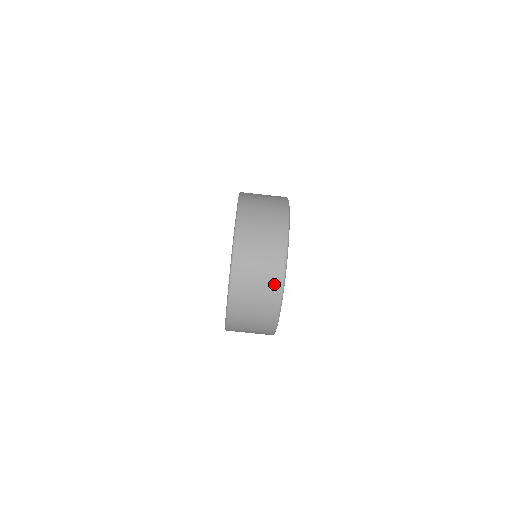
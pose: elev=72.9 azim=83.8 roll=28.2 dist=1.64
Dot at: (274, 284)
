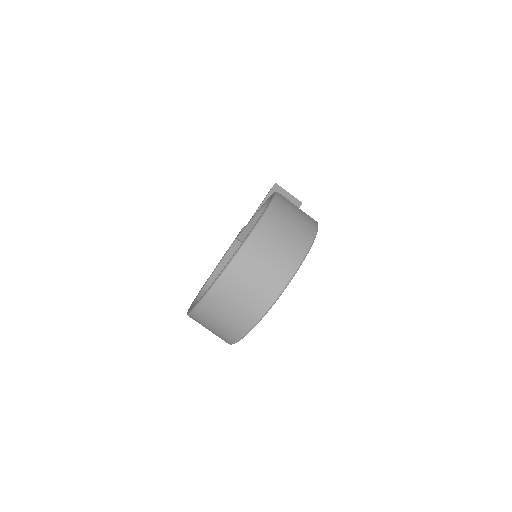
Dot at: (257, 308)
